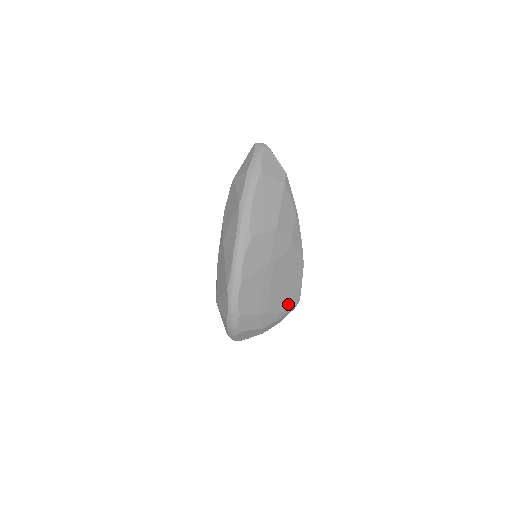
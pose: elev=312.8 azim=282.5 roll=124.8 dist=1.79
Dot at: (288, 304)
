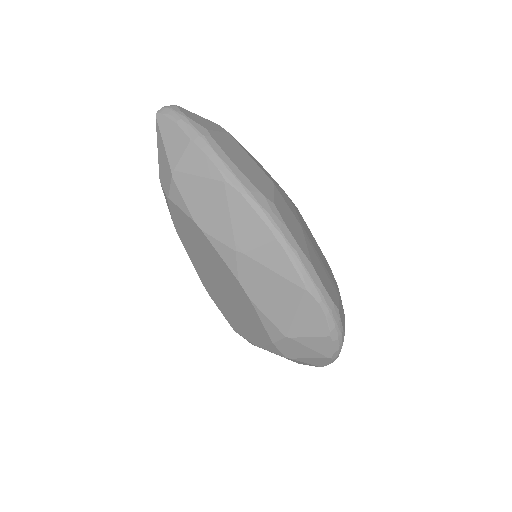
Dot at: occluded
